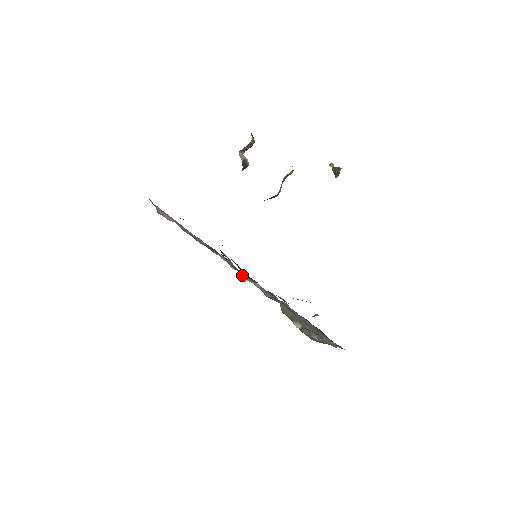
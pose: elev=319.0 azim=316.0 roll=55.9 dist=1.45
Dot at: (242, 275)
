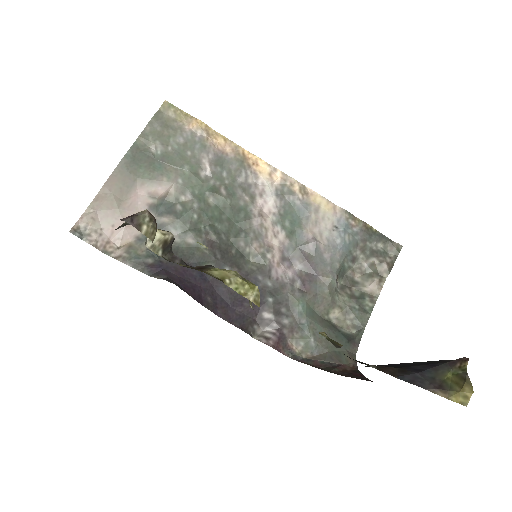
Dot at: (243, 179)
